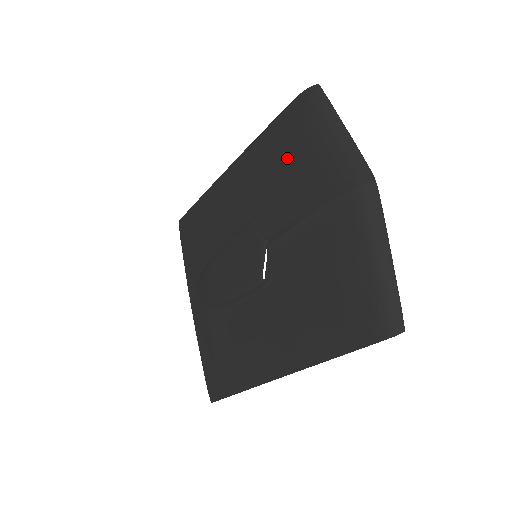
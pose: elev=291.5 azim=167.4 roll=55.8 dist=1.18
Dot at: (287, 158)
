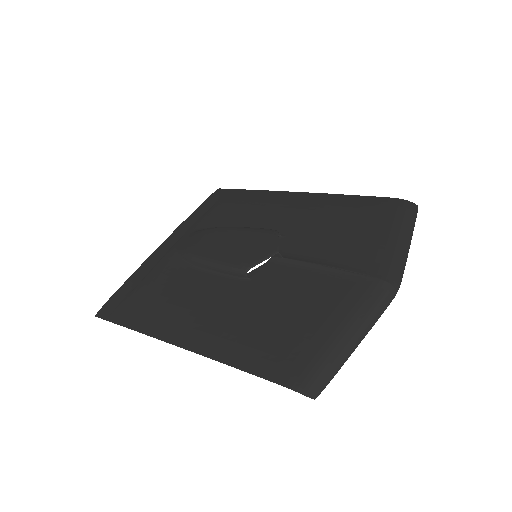
Dot at: (350, 222)
